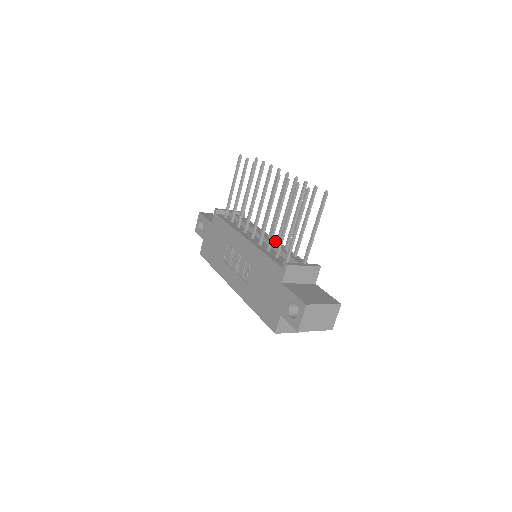
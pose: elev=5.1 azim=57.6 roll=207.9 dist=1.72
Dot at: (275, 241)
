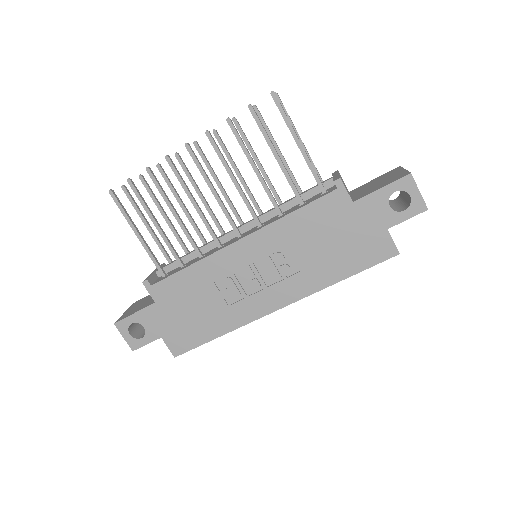
Dot at: occluded
